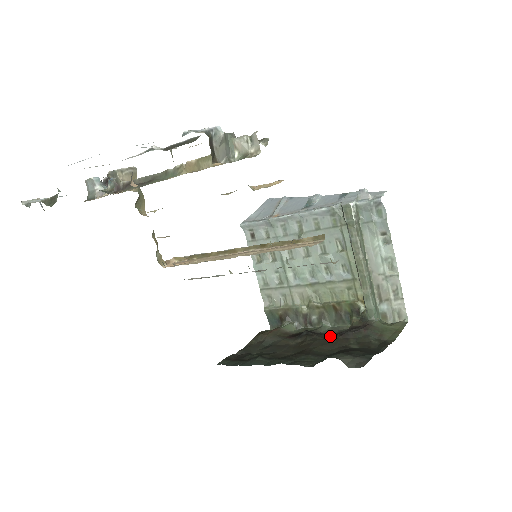
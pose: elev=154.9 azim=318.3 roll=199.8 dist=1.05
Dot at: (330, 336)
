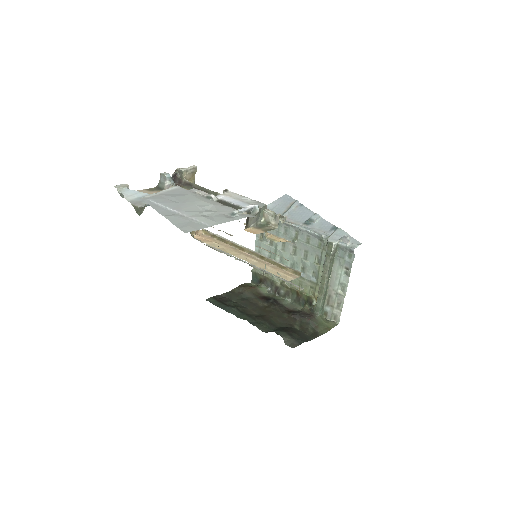
Dot at: (286, 311)
